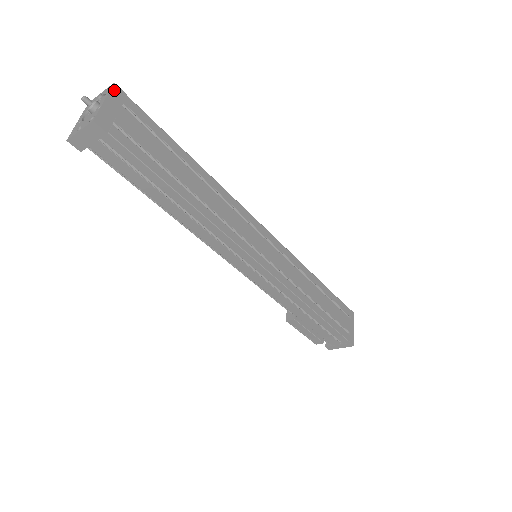
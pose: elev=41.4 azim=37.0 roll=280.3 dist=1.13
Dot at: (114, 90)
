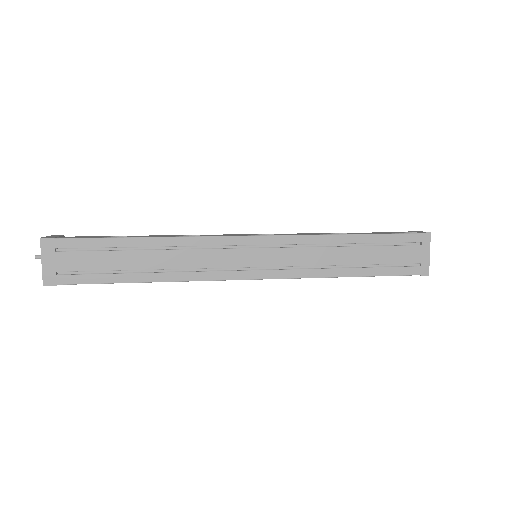
Dot at: (43, 244)
